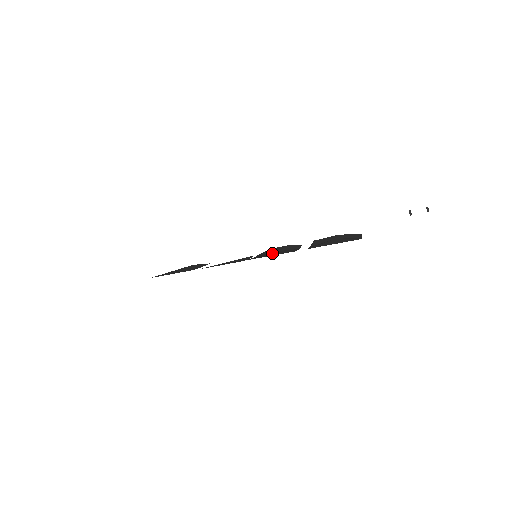
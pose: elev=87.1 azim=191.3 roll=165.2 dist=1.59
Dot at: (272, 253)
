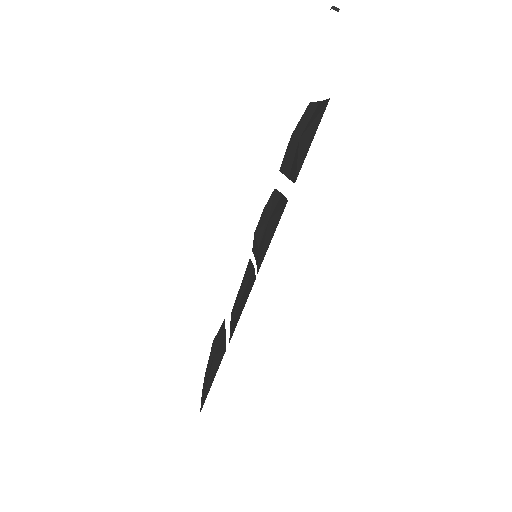
Dot at: (267, 233)
